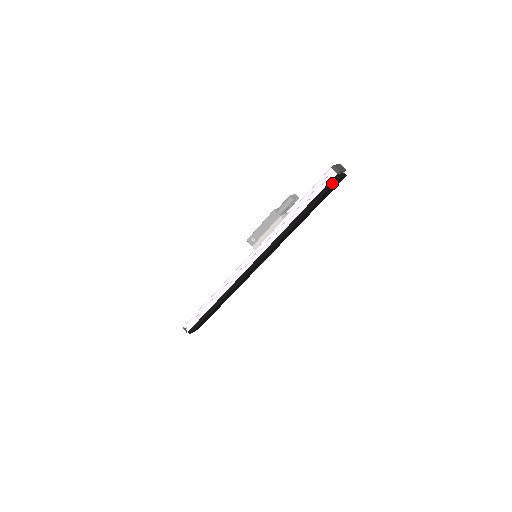
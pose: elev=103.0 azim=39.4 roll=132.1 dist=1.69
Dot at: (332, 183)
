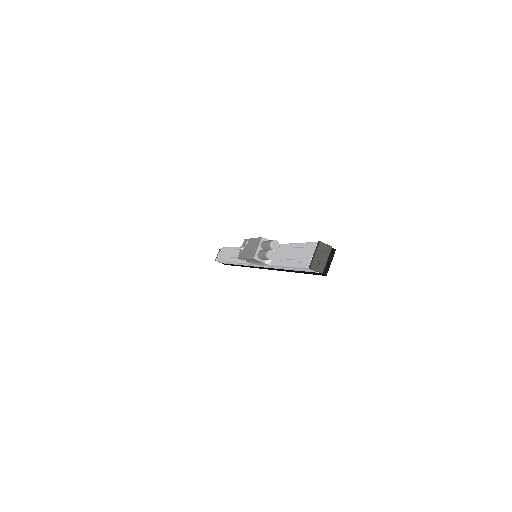
Dot at: (317, 274)
